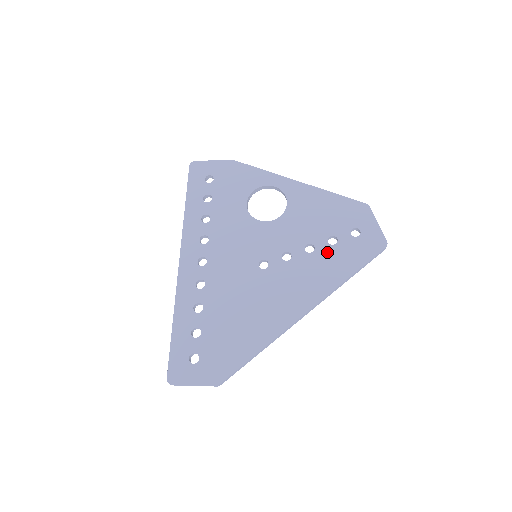
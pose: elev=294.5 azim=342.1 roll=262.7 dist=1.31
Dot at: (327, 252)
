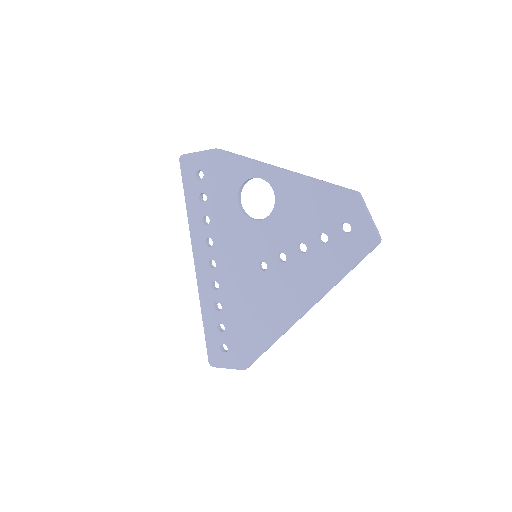
Dot at: (319, 252)
